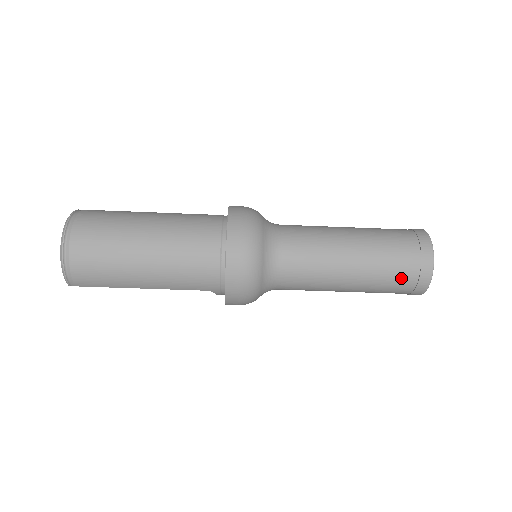
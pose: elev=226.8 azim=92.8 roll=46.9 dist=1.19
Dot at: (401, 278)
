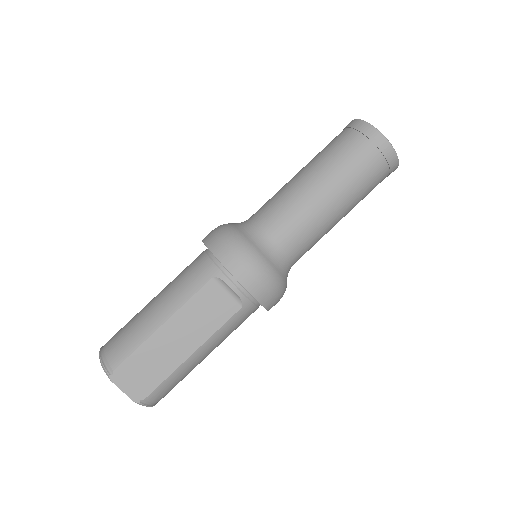
Dot at: (341, 141)
